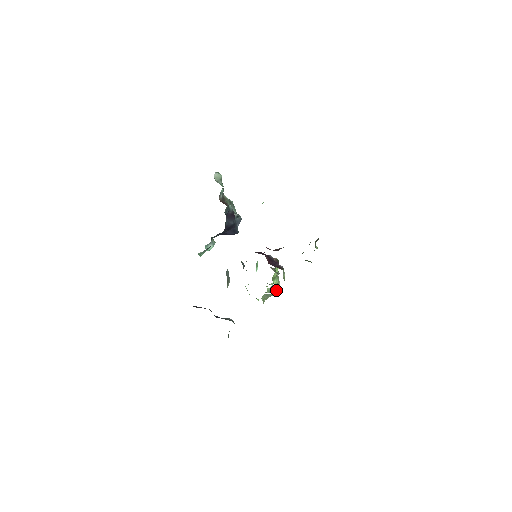
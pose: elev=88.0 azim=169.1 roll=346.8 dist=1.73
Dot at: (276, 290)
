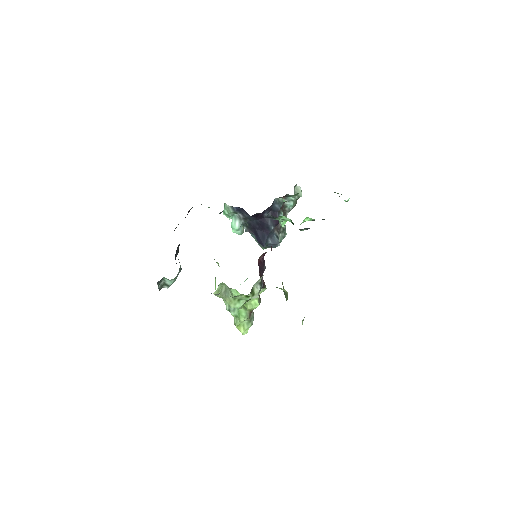
Dot at: (236, 303)
